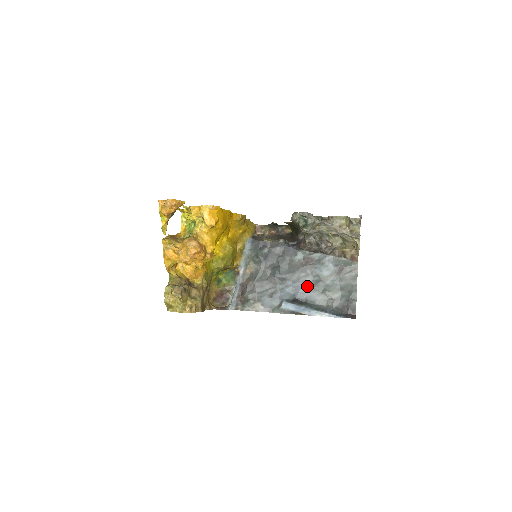
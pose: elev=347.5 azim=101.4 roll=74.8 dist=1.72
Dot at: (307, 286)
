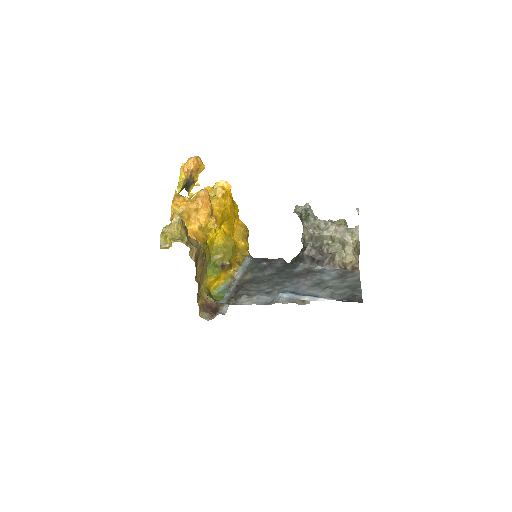
Dot at: (307, 286)
